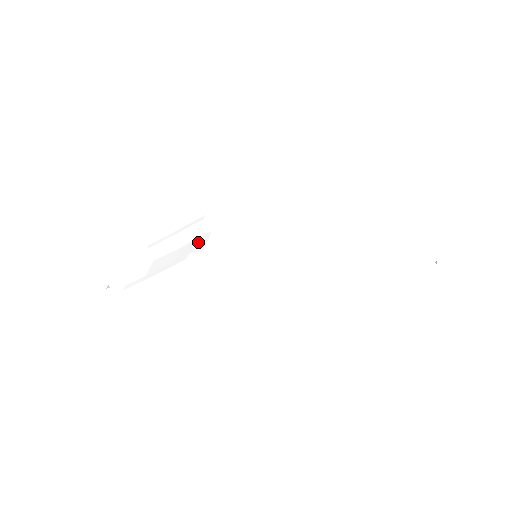
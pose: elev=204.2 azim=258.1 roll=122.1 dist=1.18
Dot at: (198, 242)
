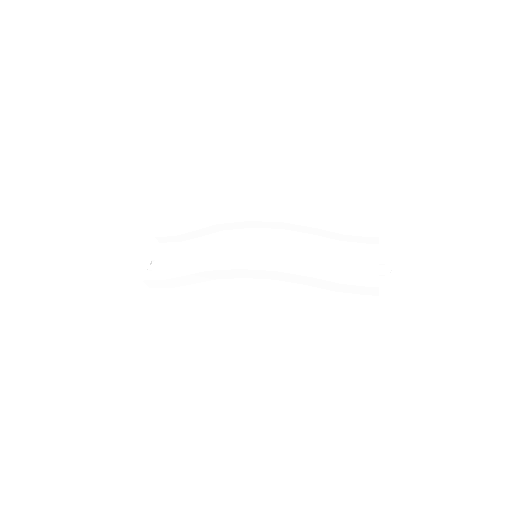
Dot at: (214, 239)
